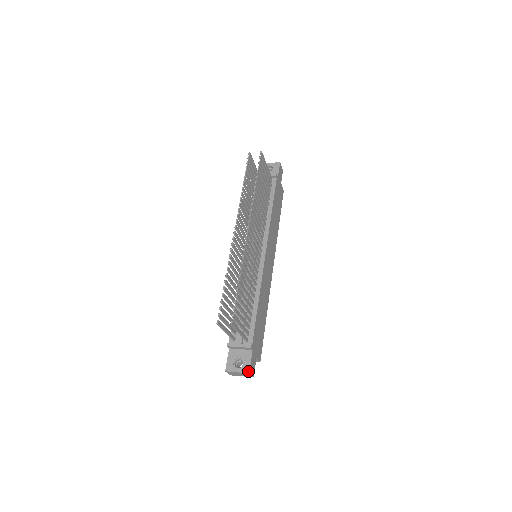
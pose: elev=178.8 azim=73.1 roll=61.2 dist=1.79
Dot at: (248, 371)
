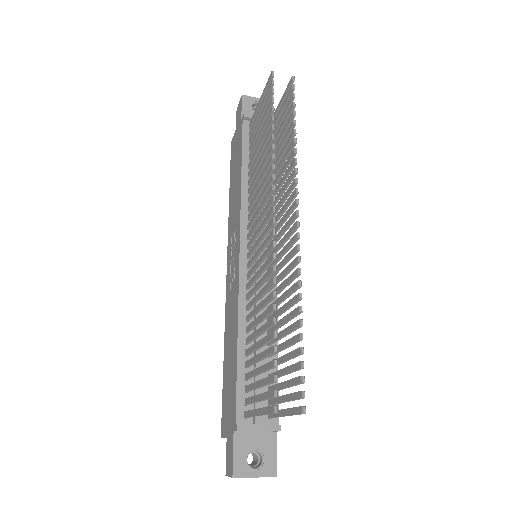
Dot at: (275, 473)
